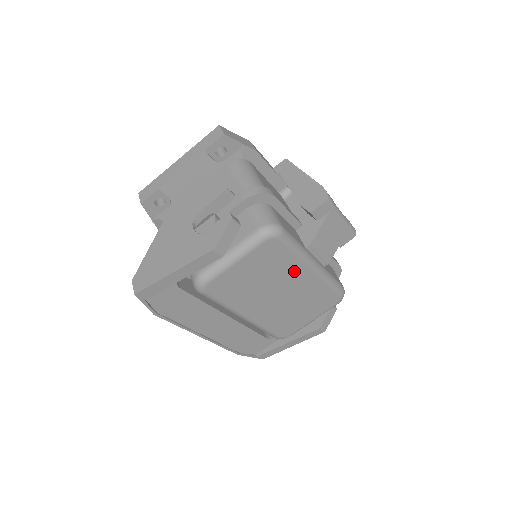
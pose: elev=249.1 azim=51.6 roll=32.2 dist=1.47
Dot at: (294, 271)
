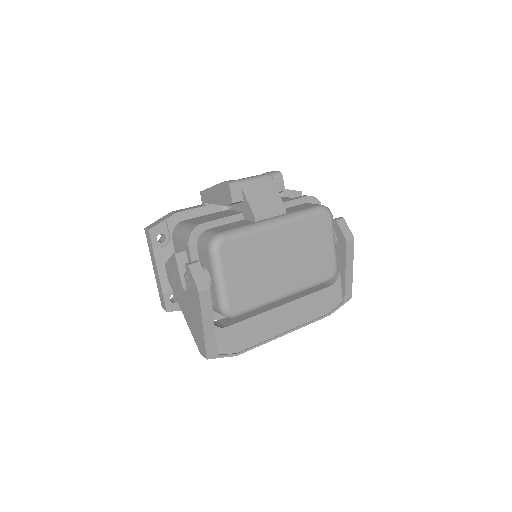
Dot at: (266, 241)
